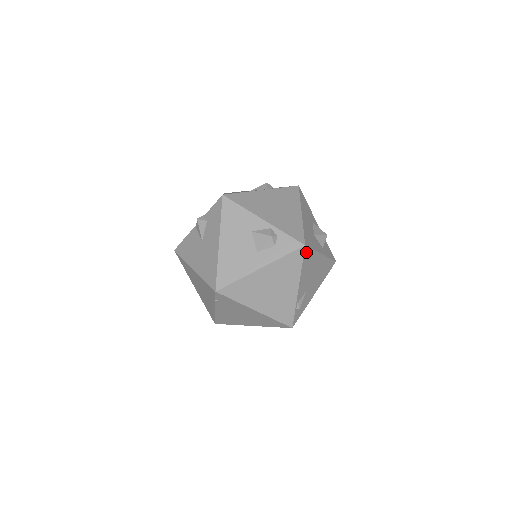
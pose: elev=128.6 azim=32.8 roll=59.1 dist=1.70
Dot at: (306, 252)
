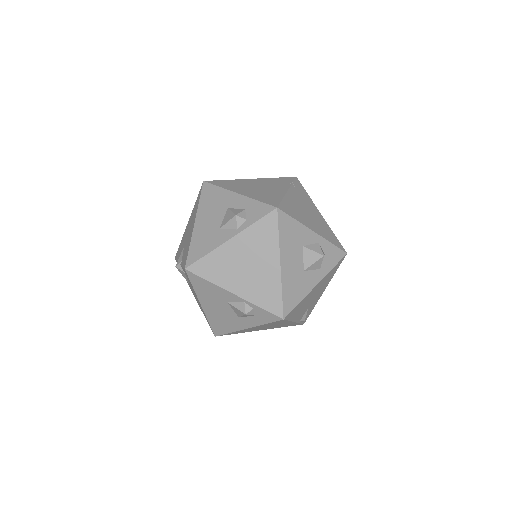
Dot at: (289, 315)
